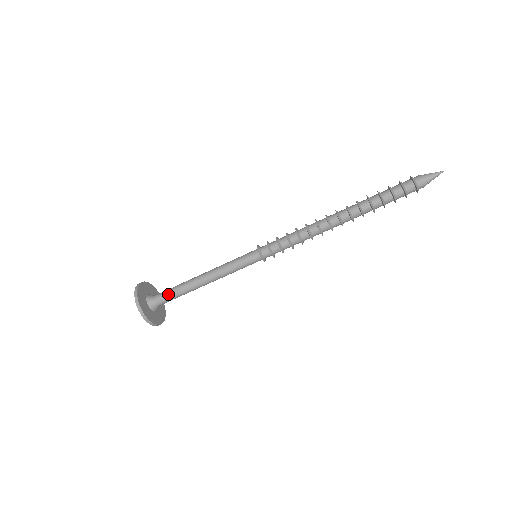
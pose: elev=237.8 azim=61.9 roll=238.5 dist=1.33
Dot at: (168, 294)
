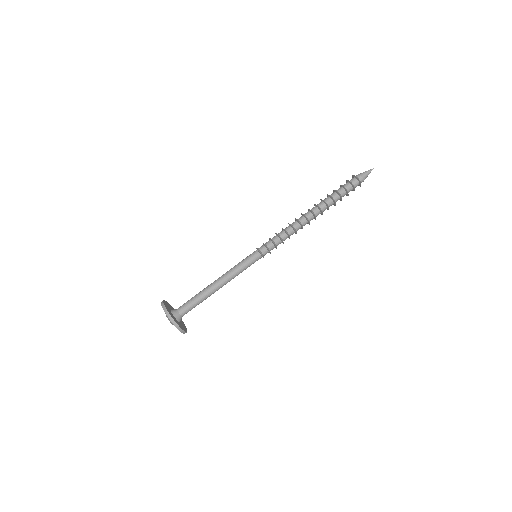
Dot at: (189, 302)
